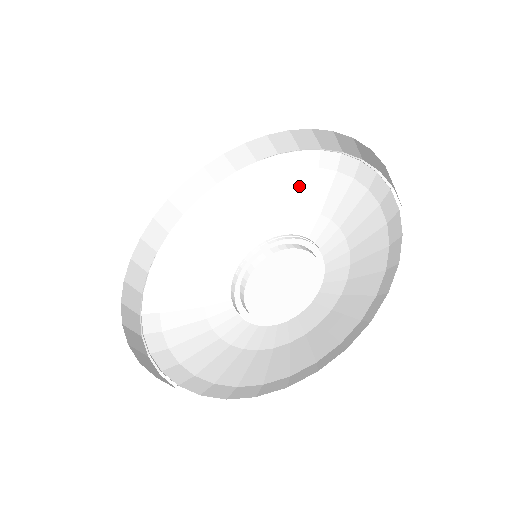
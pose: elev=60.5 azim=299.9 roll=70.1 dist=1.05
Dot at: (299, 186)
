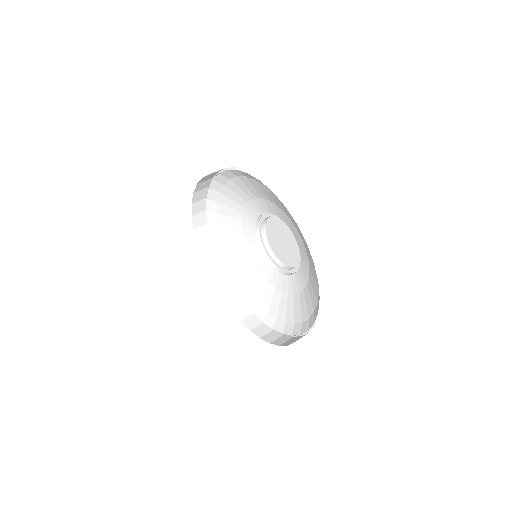
Dot at: (246, 186)
